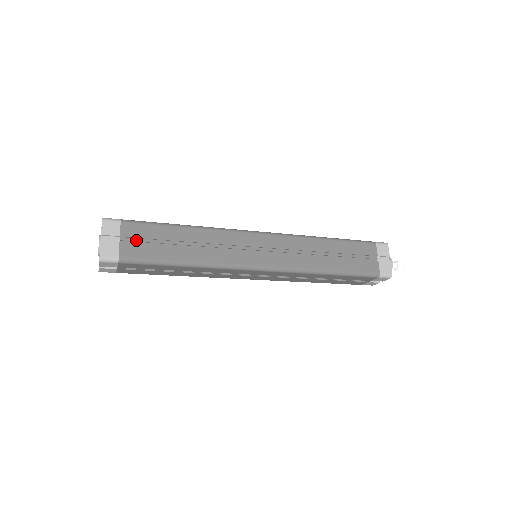
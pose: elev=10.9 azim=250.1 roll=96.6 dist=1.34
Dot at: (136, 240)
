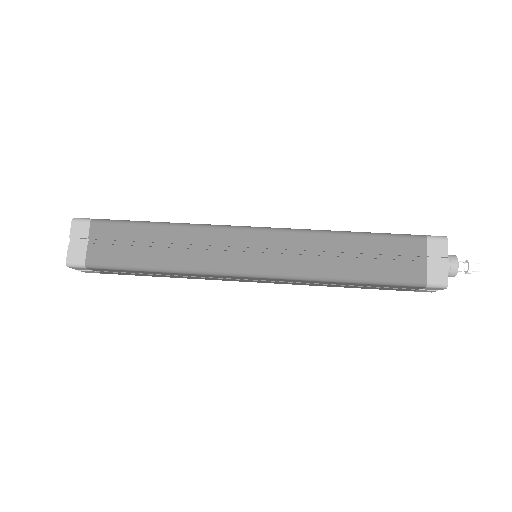
Dot at: (111, 272)
